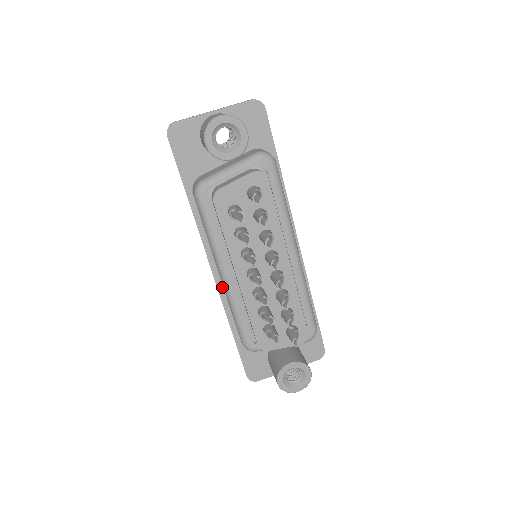
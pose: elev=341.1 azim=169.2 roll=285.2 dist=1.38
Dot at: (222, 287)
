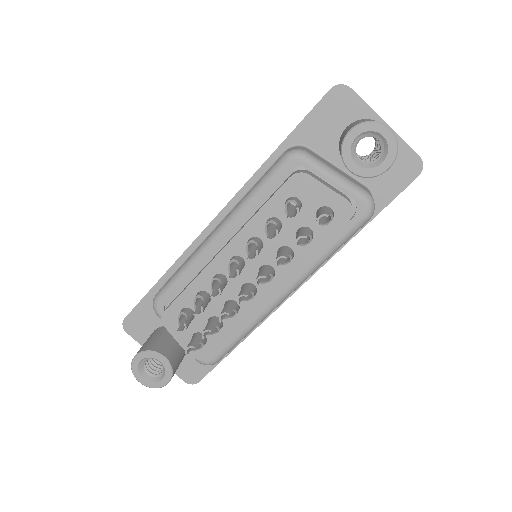
Dot at: (203, 239)
